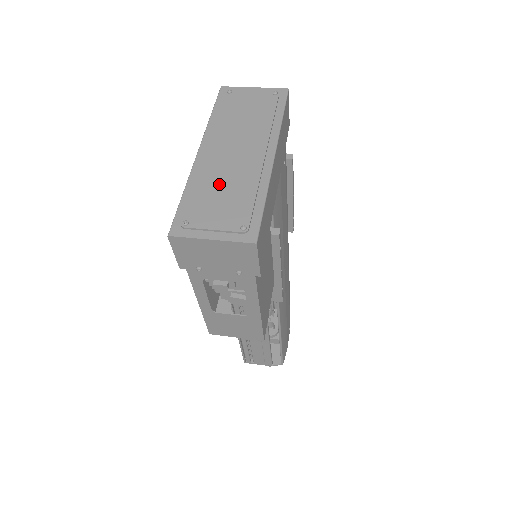
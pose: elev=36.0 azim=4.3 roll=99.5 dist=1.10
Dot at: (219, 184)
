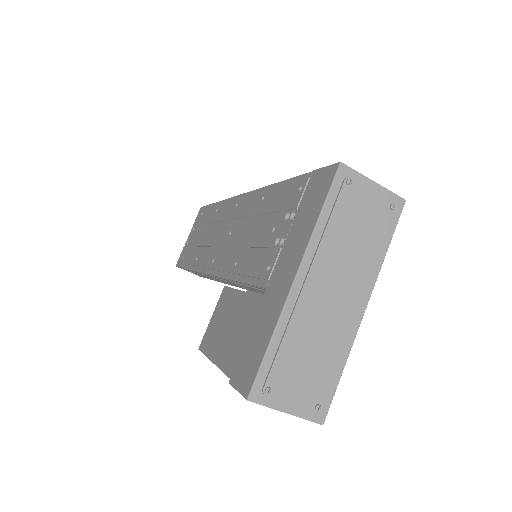
Dot at: (308, 341)
